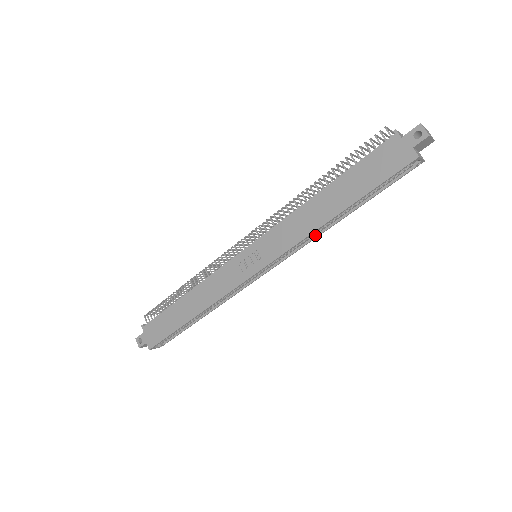
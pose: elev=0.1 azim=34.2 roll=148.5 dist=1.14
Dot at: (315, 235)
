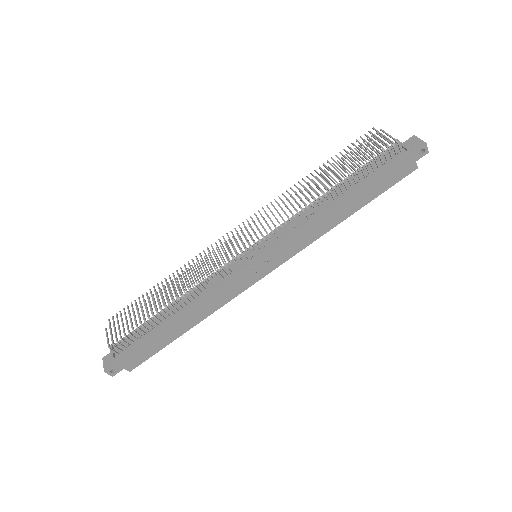
Dot at: occluded
